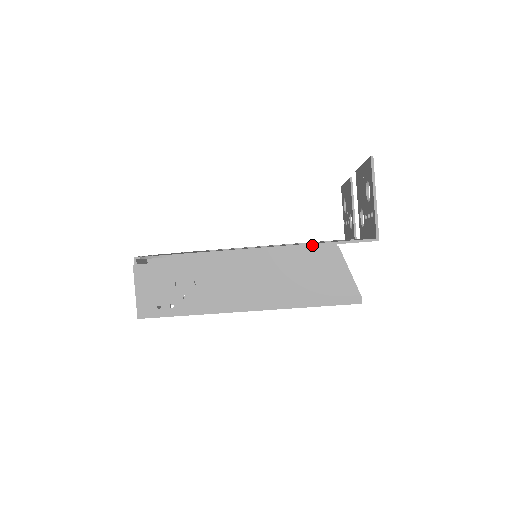
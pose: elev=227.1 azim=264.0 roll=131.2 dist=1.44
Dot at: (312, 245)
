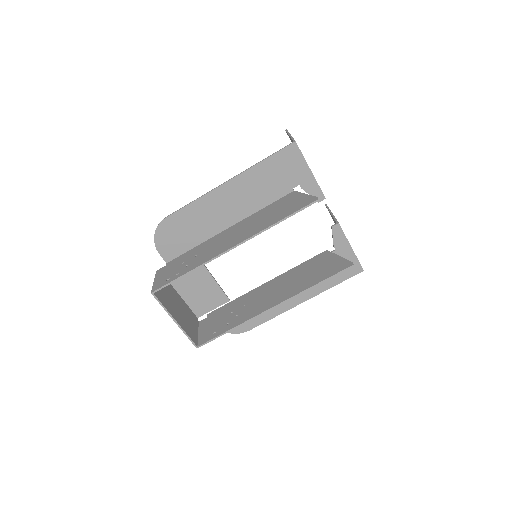
Dot at: (253, 166)
